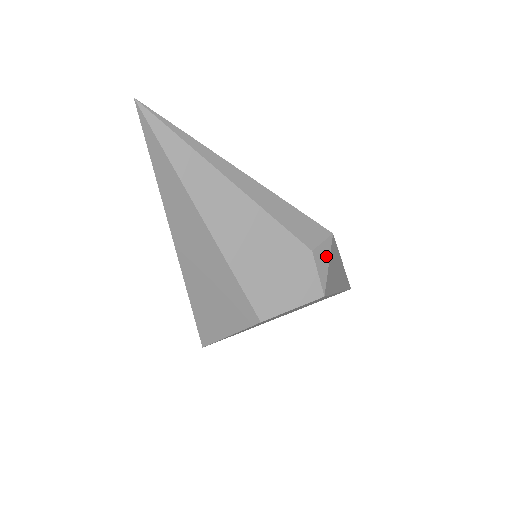
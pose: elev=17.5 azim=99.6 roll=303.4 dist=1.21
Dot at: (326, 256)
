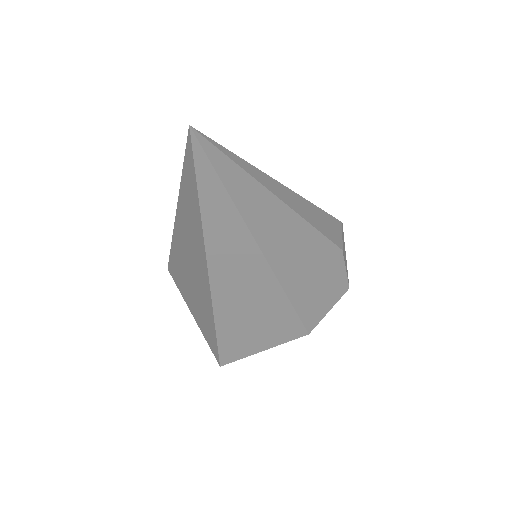
Dot at: (344, 248)
